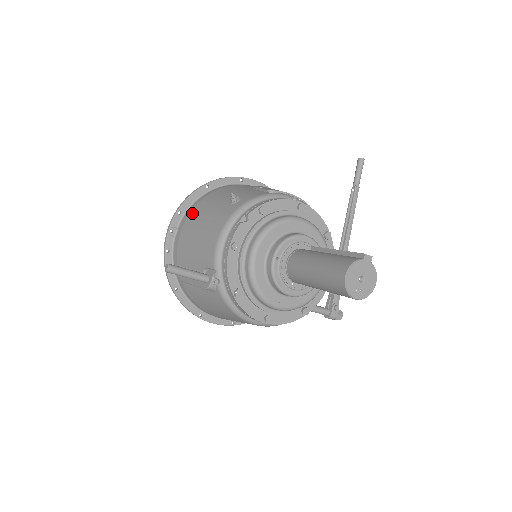
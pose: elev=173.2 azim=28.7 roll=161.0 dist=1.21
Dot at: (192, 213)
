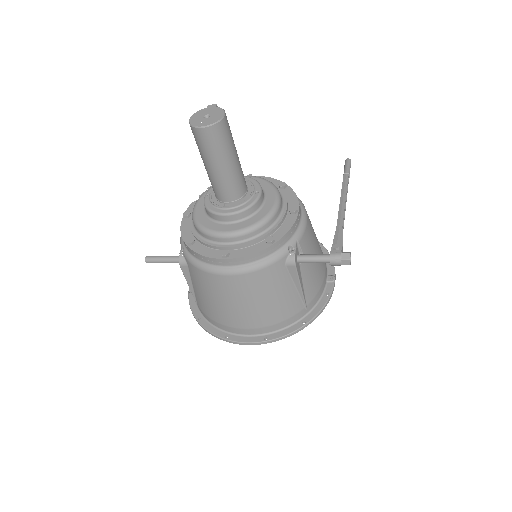
Dot at: occluded
